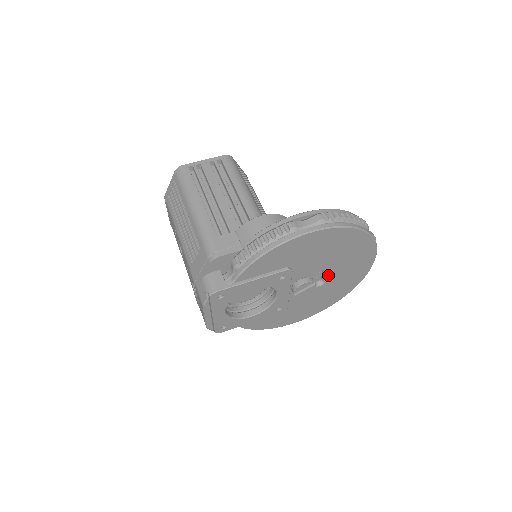
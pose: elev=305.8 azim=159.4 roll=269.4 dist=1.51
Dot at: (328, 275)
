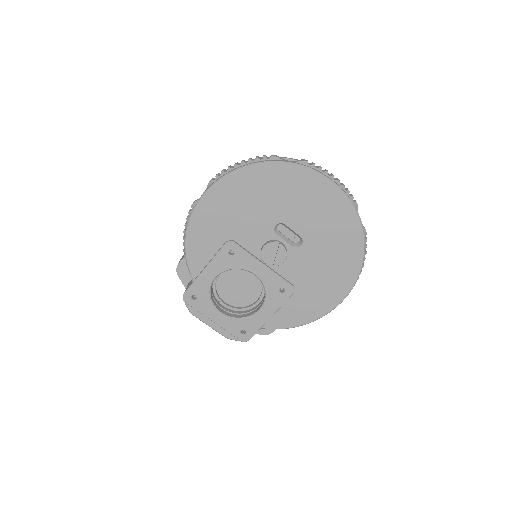
Dot at: (293, 228)
